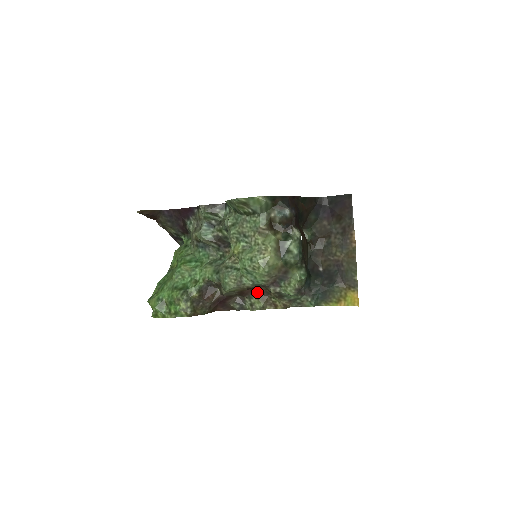
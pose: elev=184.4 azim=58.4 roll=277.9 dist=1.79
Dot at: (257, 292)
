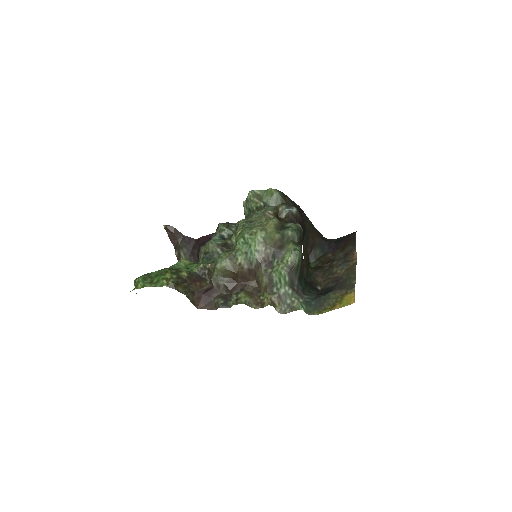
Dot at: (247, 288)
